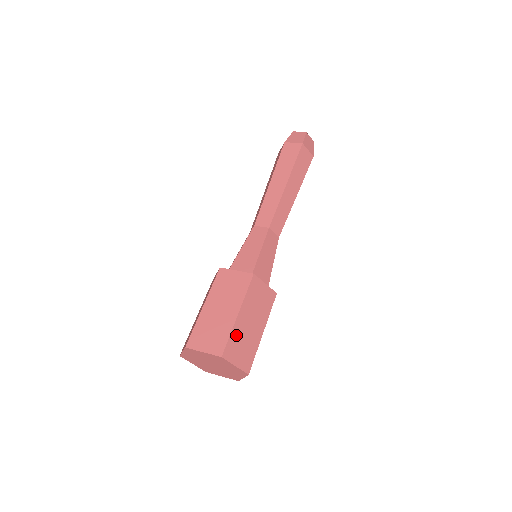
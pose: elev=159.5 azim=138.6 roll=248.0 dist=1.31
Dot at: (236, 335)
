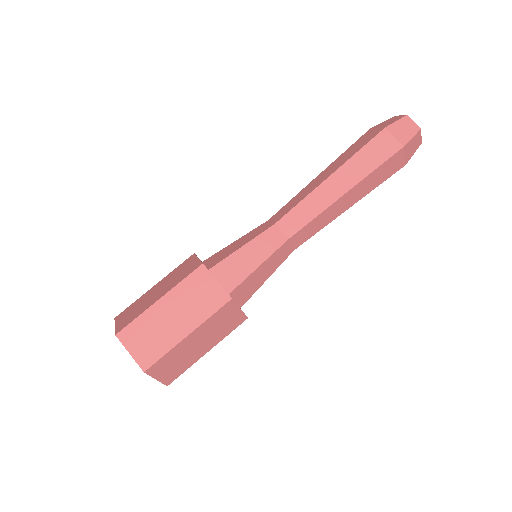
Dot at: (146, 321)
